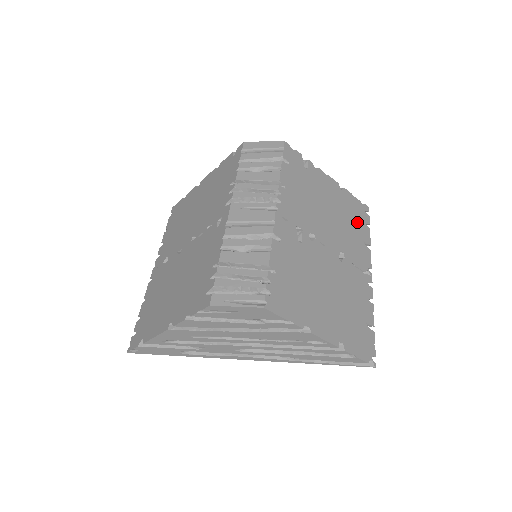
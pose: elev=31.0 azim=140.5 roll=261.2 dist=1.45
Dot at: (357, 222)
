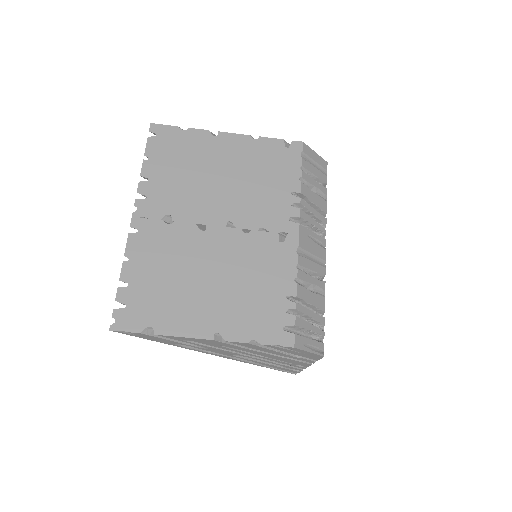
Dot at: occluded
